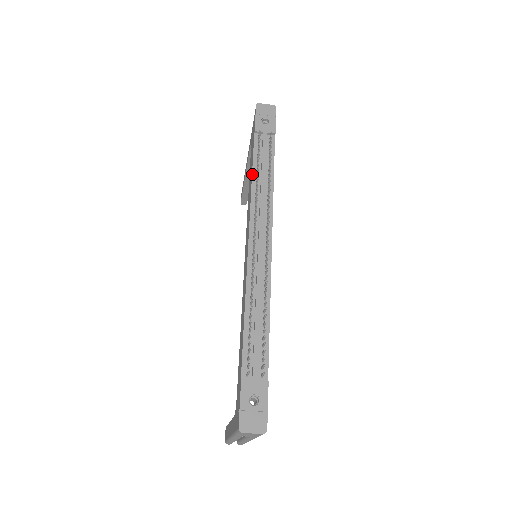
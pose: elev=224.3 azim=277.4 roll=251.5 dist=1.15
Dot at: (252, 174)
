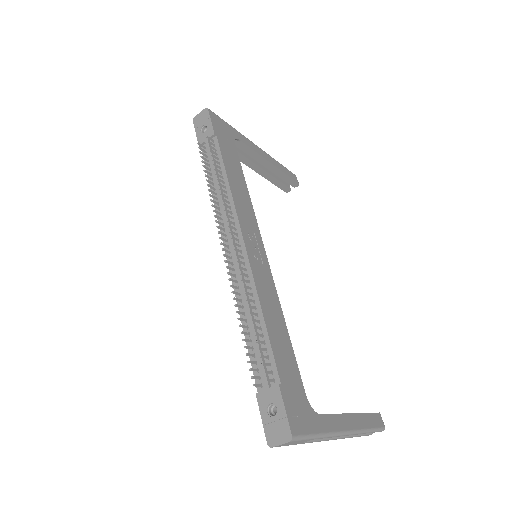
Dot at: occluded
